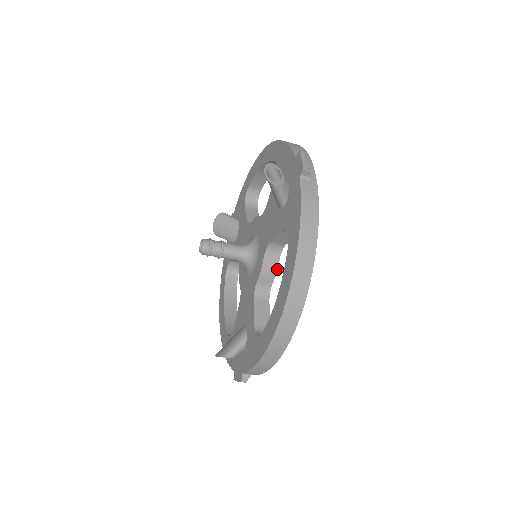
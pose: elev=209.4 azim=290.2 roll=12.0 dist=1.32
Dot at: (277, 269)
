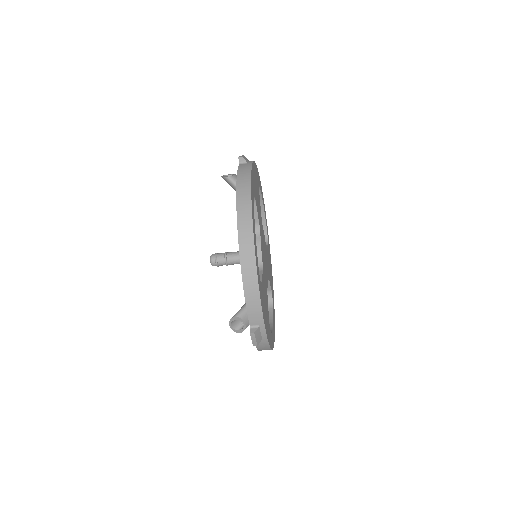
Dot at: (260, 244)
